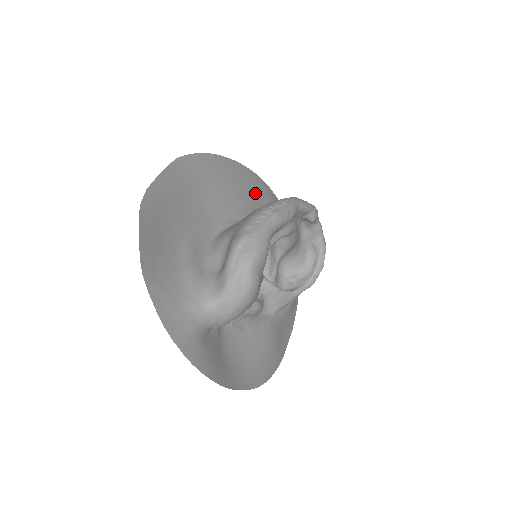
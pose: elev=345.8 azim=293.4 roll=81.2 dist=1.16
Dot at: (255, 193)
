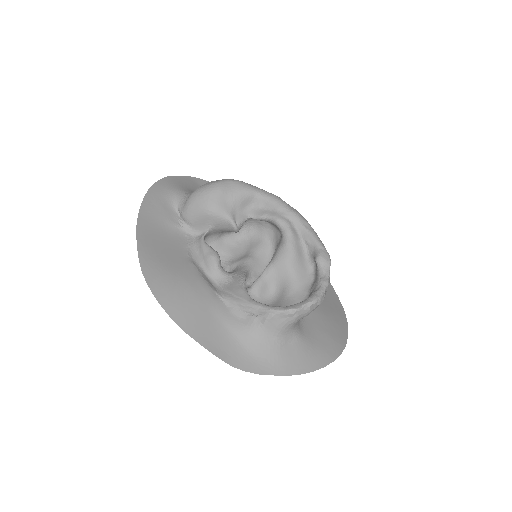
Dot at: occluded
